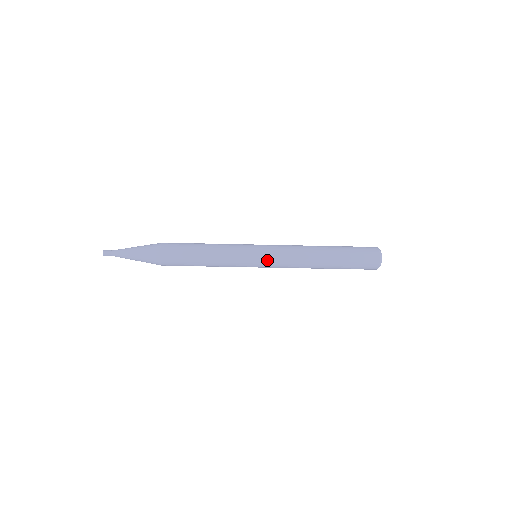
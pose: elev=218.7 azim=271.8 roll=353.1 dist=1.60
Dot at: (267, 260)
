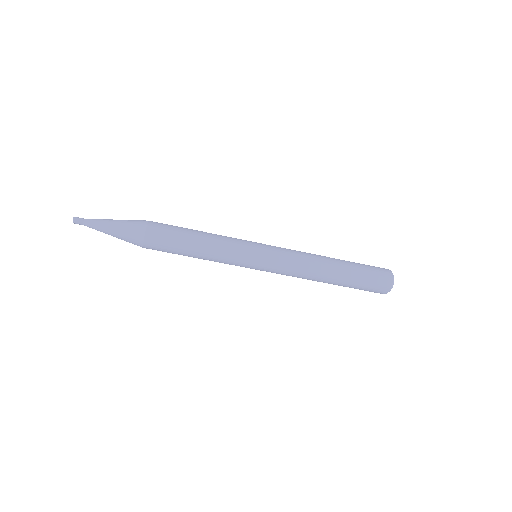
Dot at: (269, 264)
